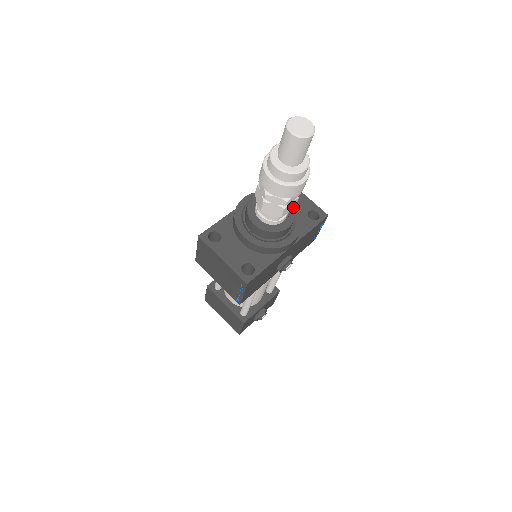
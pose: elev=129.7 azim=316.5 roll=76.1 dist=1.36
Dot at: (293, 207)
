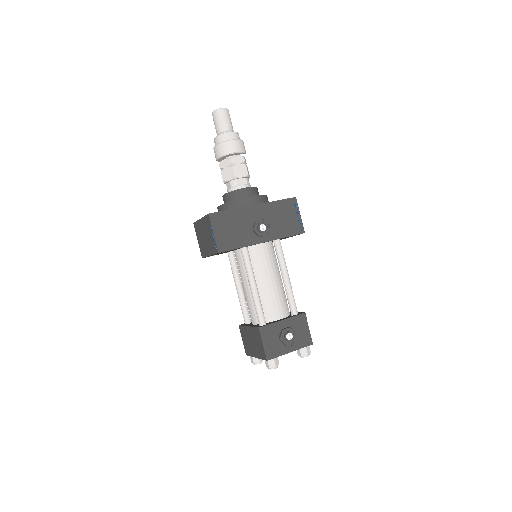
Dot at: (246, 174)
